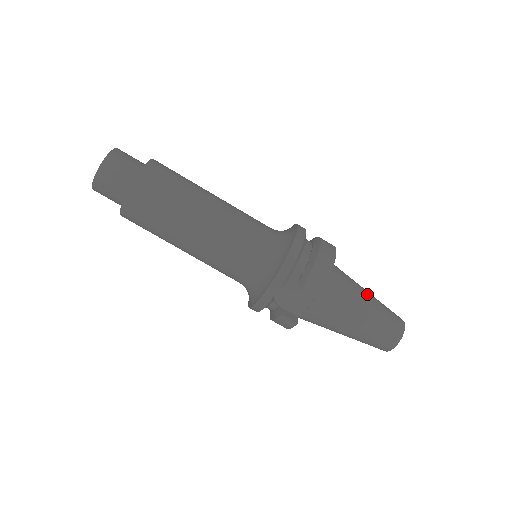
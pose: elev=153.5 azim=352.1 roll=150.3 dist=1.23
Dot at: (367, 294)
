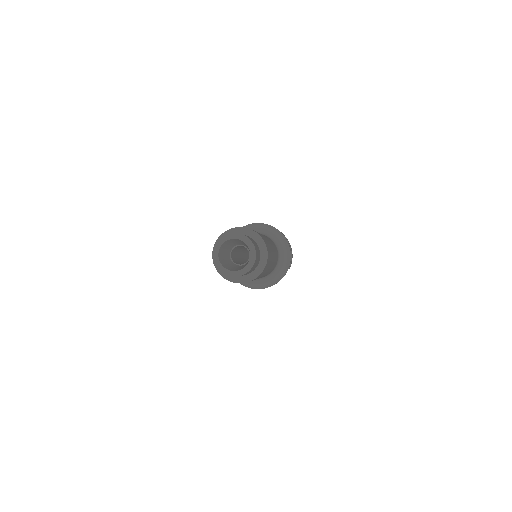
Dot at: occluded
